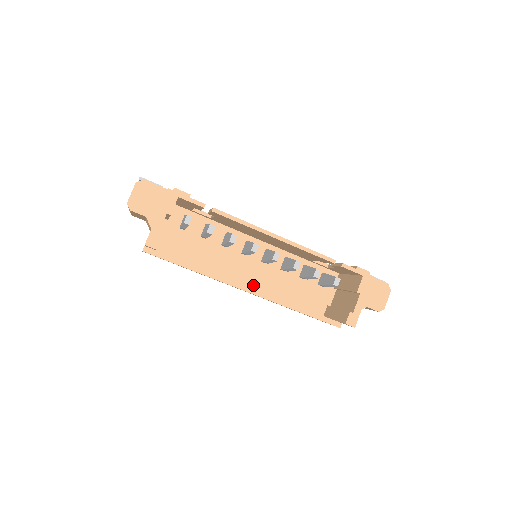
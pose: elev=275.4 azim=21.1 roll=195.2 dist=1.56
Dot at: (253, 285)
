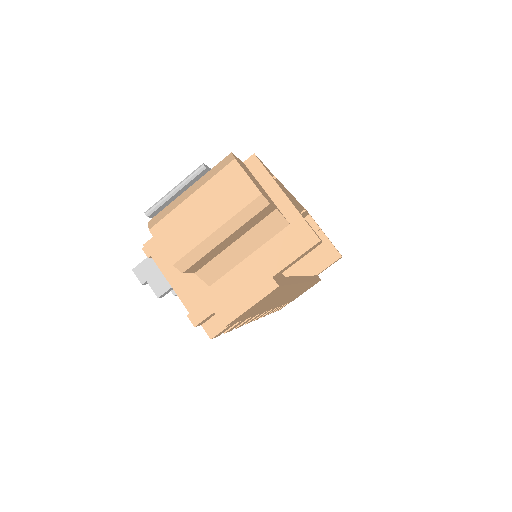
Dot at: occluded
